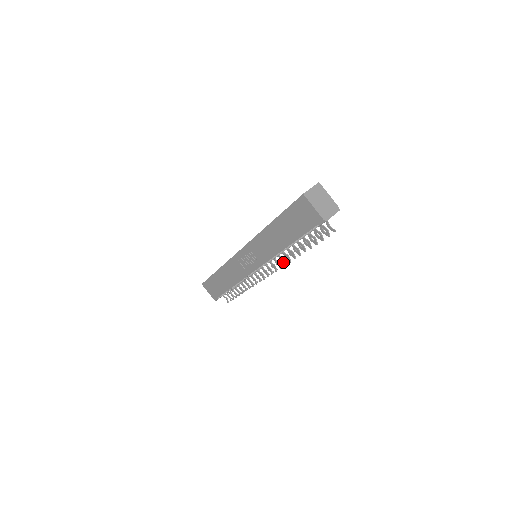
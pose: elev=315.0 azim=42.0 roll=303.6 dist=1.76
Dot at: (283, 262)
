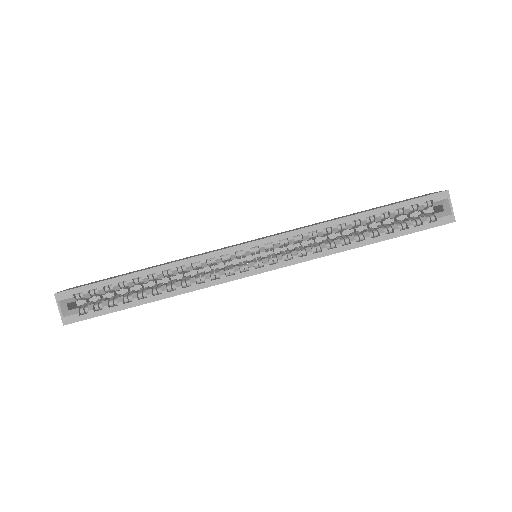
Dot at: occluded
